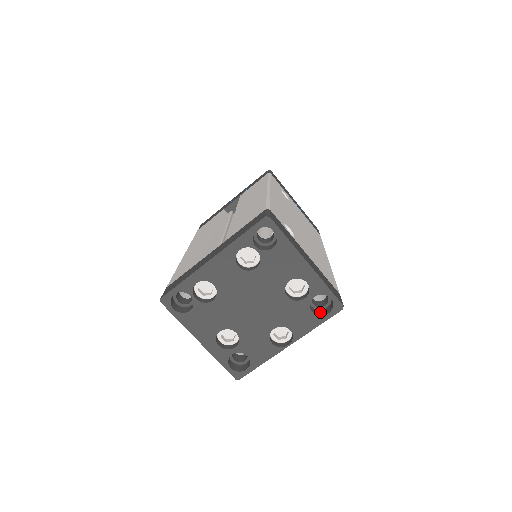
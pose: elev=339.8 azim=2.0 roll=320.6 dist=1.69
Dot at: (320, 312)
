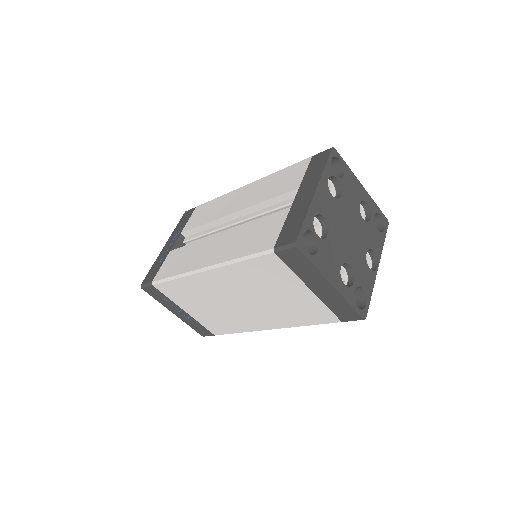
Dot at: occluded
